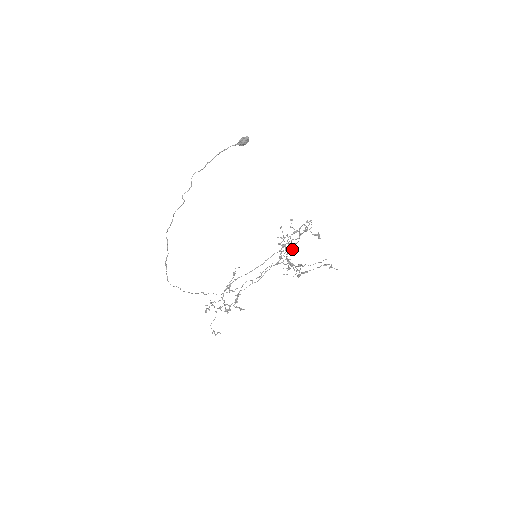
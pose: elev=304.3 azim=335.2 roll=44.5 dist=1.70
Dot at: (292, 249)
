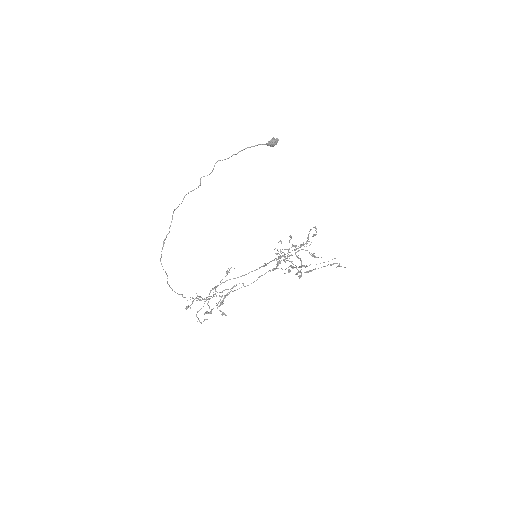
Dot at: (301, 245)
